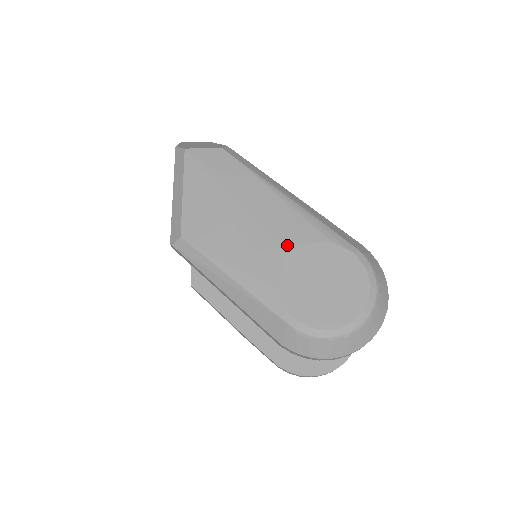
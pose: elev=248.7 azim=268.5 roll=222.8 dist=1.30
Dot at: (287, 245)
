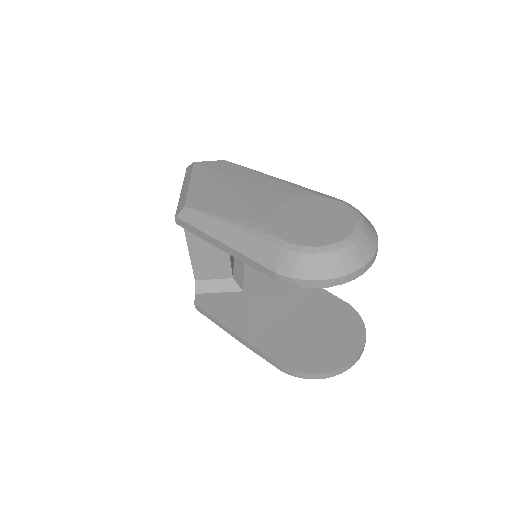
Dot at: (279, 200)
